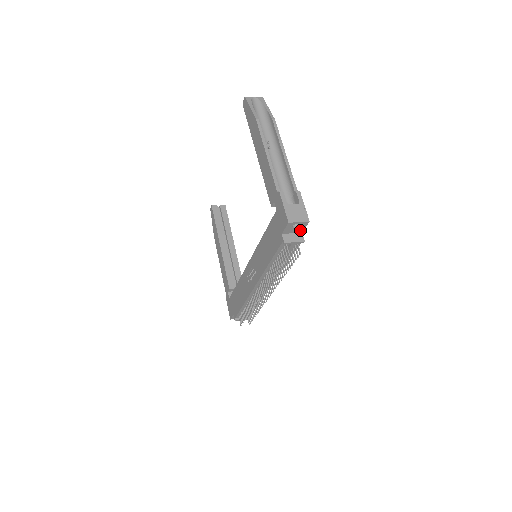
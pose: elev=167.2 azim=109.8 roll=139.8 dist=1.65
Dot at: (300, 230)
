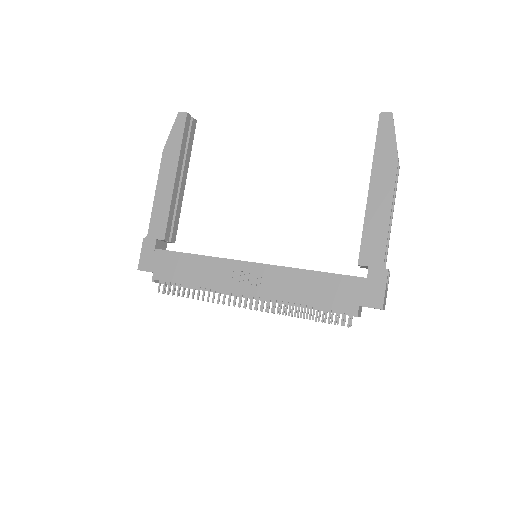
Dot at: occluded
